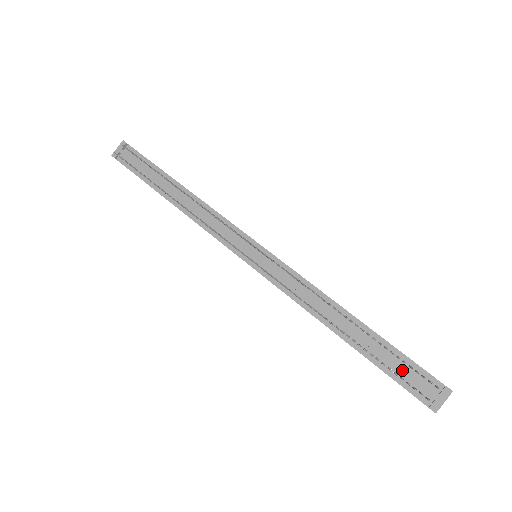
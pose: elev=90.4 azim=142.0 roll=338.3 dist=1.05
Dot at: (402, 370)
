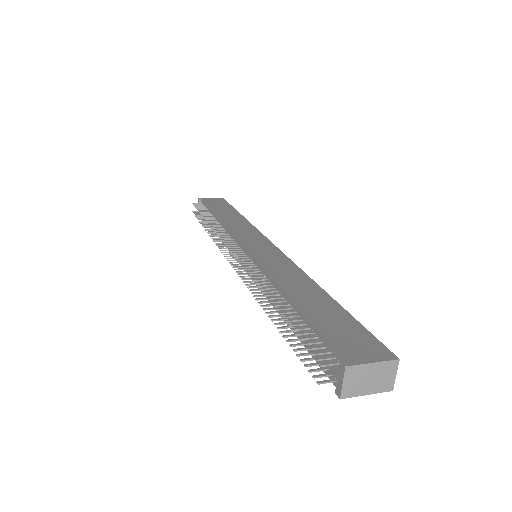
Dot at: occluded
